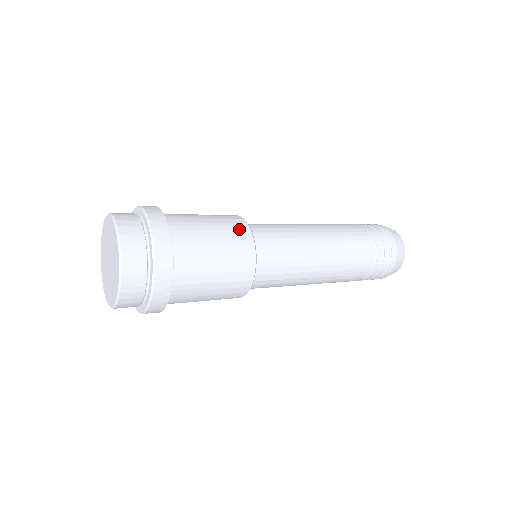
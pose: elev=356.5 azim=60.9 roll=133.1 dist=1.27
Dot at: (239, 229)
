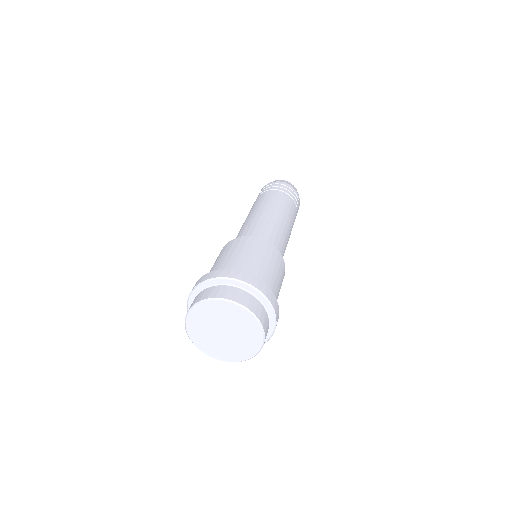
Dot at: occluded
